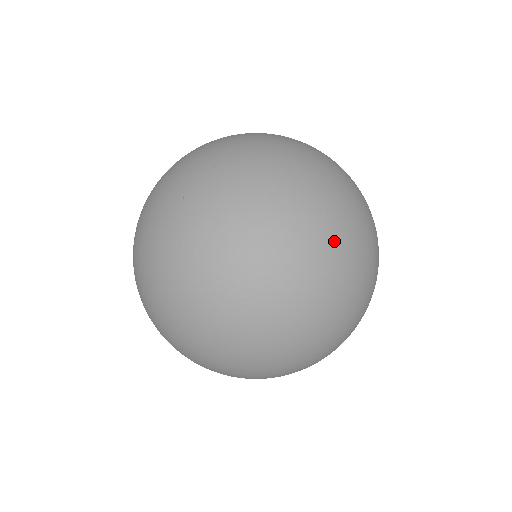
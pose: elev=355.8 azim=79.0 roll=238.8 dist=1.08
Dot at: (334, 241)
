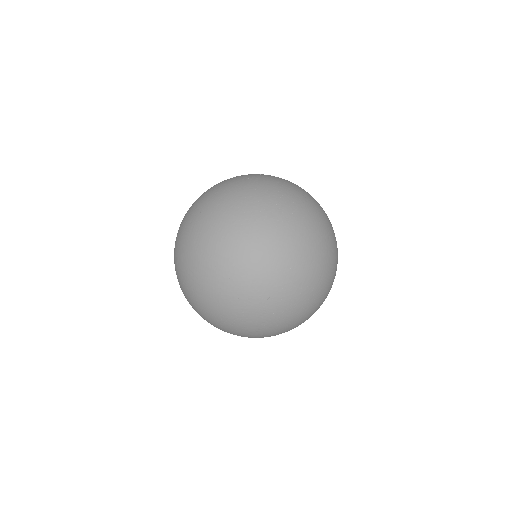
Dot at: occluded
